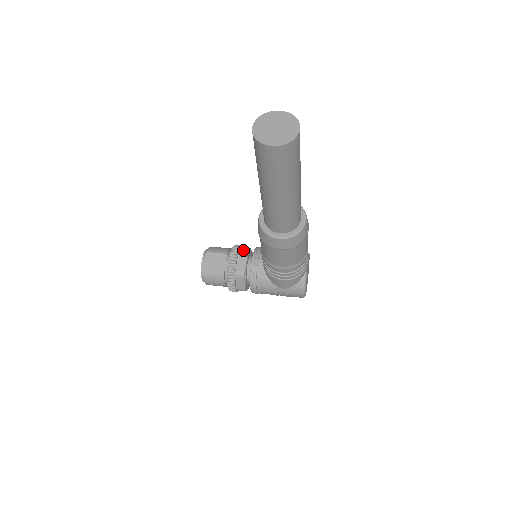
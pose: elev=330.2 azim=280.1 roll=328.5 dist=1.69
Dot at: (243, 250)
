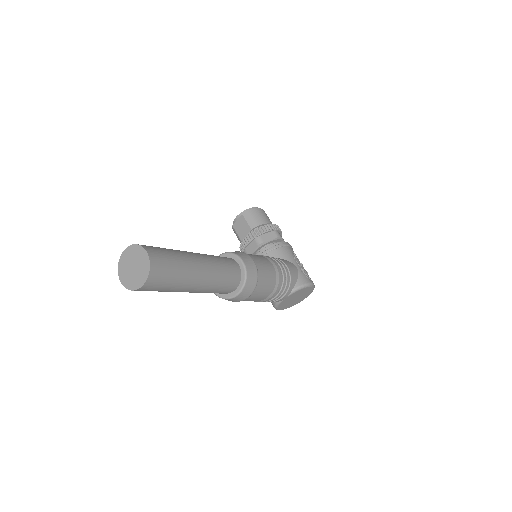
Dot at: (262, 238)
